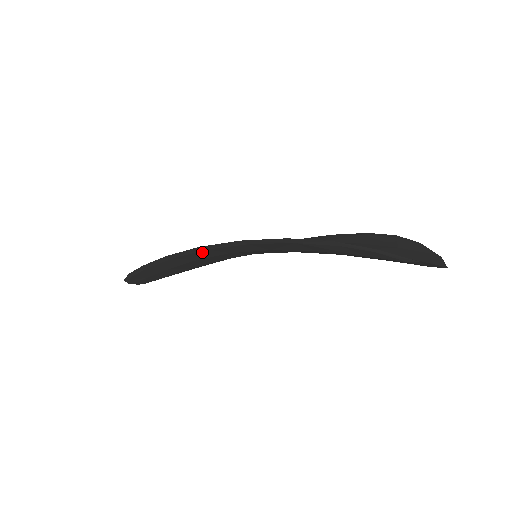
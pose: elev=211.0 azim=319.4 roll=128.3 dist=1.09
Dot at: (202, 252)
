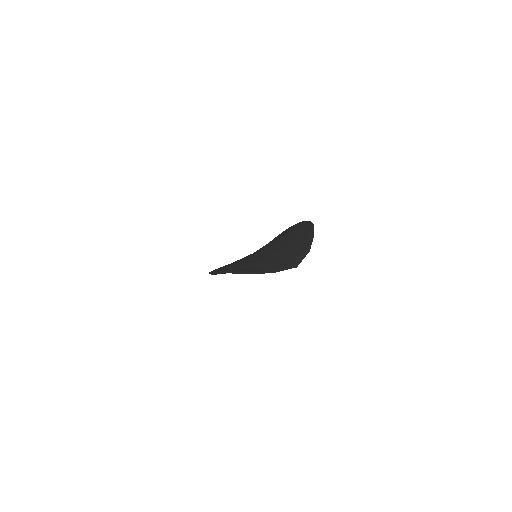
Dot at: occluded
